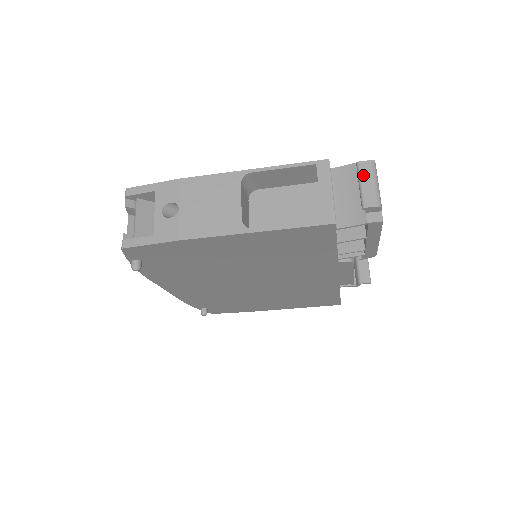
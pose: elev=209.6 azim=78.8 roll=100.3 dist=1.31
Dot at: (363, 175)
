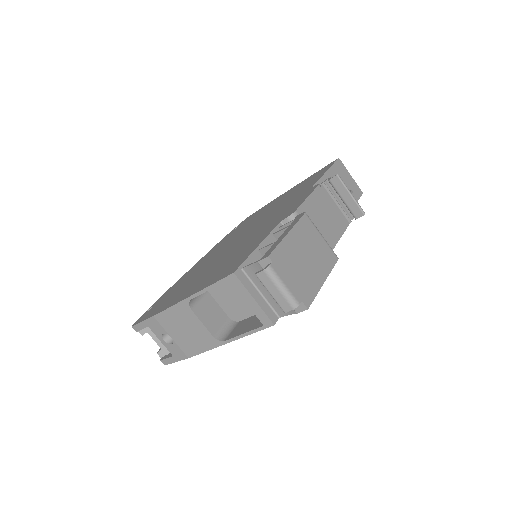
Dot at: (266, 286)
